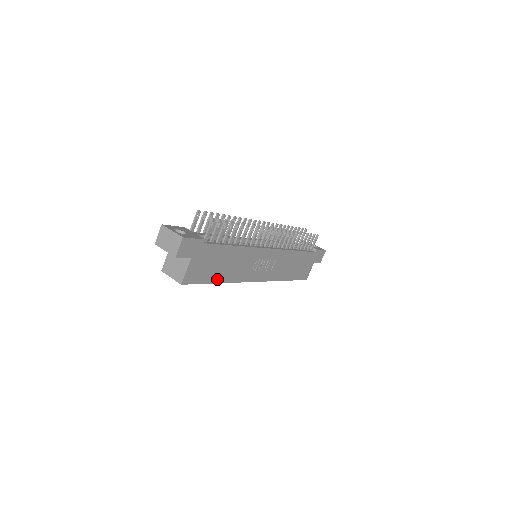
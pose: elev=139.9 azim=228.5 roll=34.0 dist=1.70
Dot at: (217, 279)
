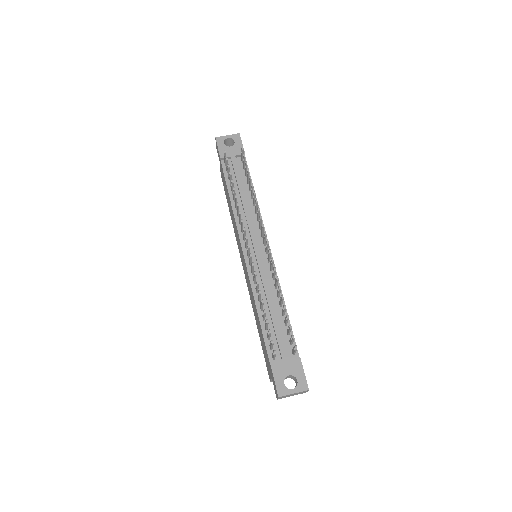
Dot at: occluded
